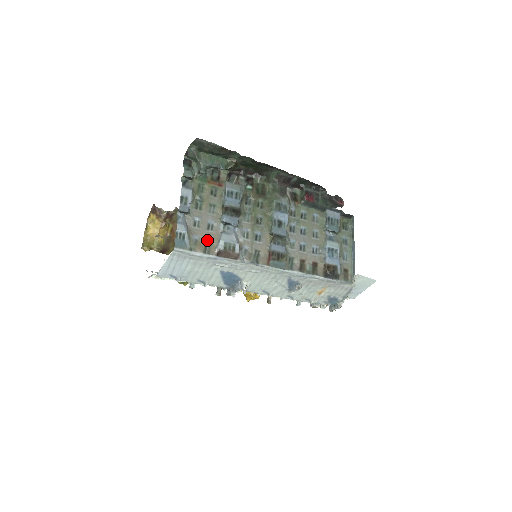
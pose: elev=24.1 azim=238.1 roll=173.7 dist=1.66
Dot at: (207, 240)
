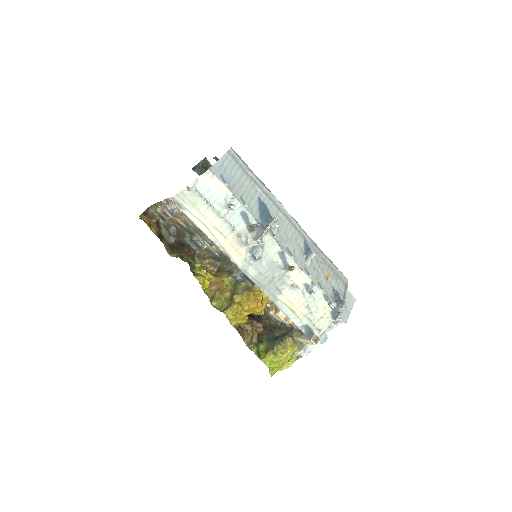
Dot at: occluded
